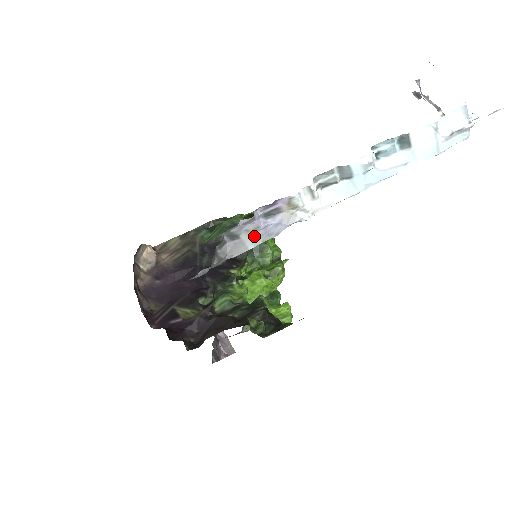
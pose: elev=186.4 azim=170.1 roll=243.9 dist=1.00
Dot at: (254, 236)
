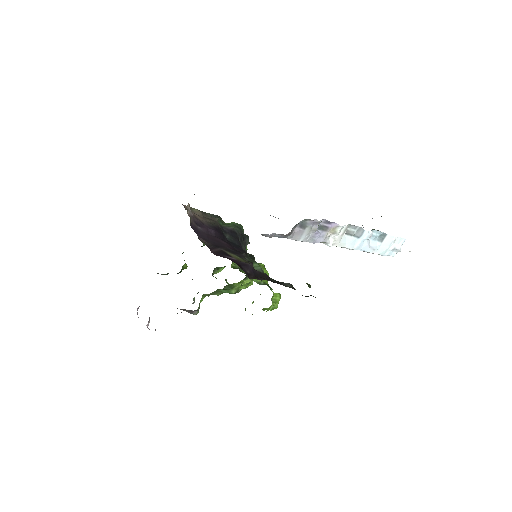
Dot at: (309, 234)
